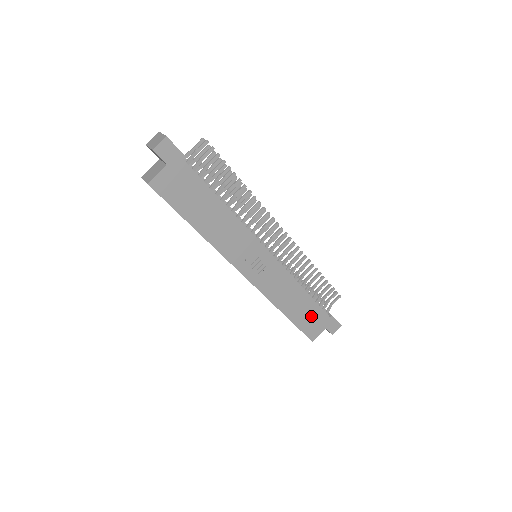
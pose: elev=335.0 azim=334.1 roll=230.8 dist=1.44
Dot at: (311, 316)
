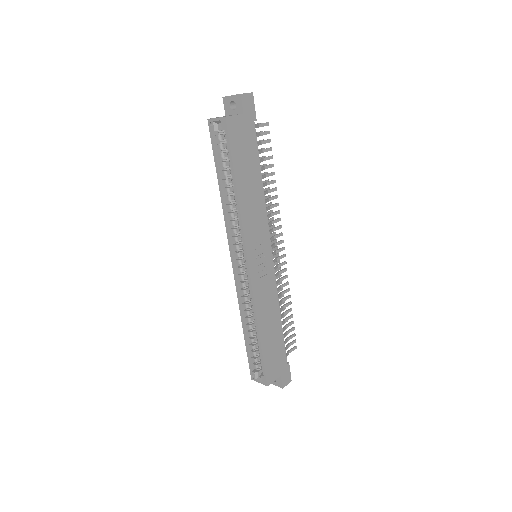
Dot at: (276, 351)
